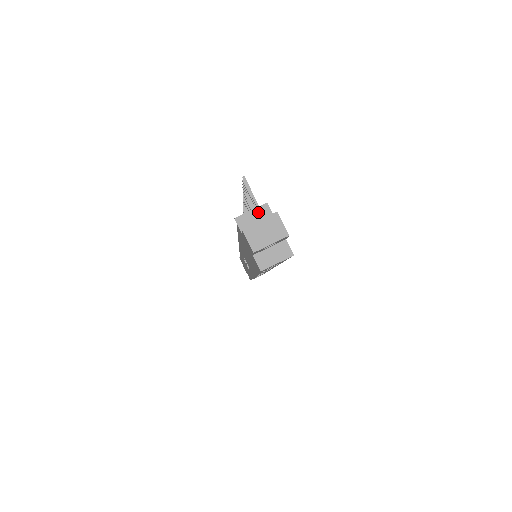
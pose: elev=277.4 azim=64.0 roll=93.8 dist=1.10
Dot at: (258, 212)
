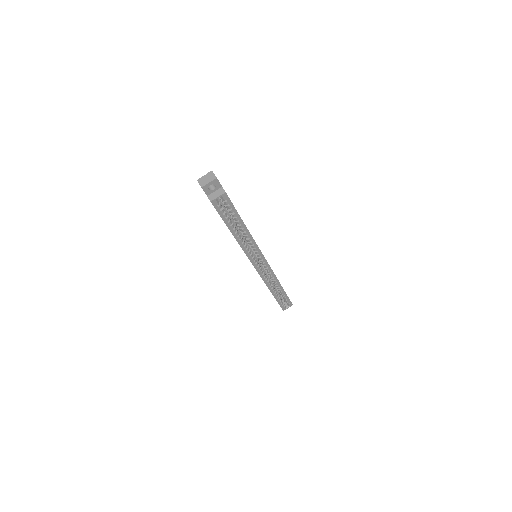
Dot at: occluded
